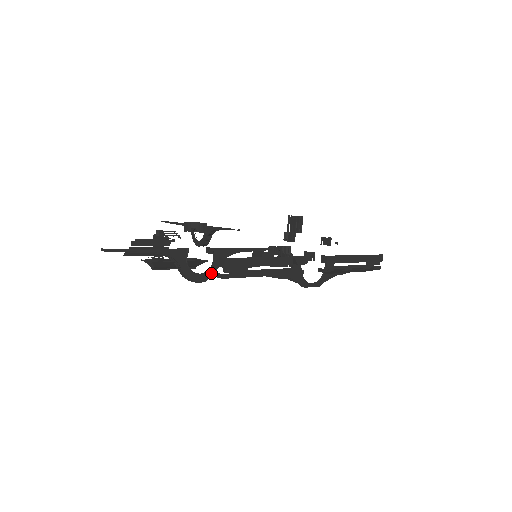
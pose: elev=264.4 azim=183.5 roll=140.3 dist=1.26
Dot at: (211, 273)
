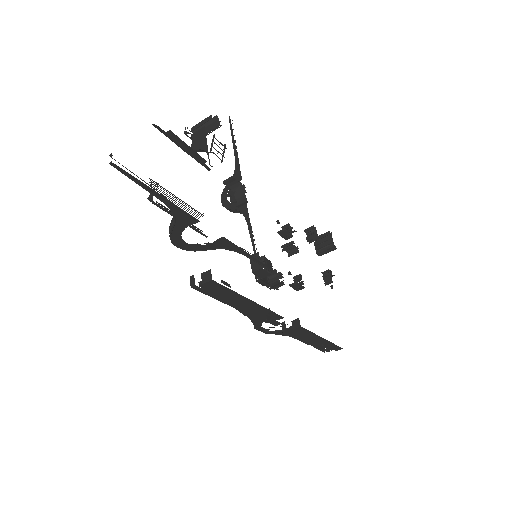
Dot at: (197, 248)
